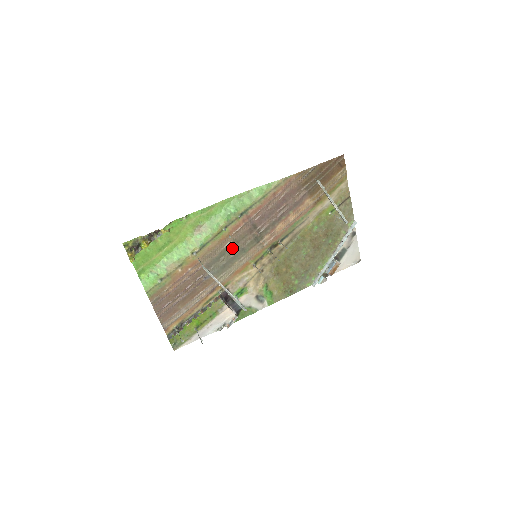
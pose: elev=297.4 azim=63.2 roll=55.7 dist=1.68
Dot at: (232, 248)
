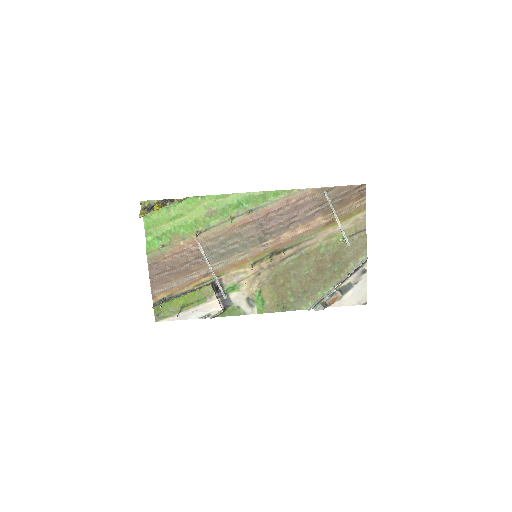
Dot at: (235, 240)
